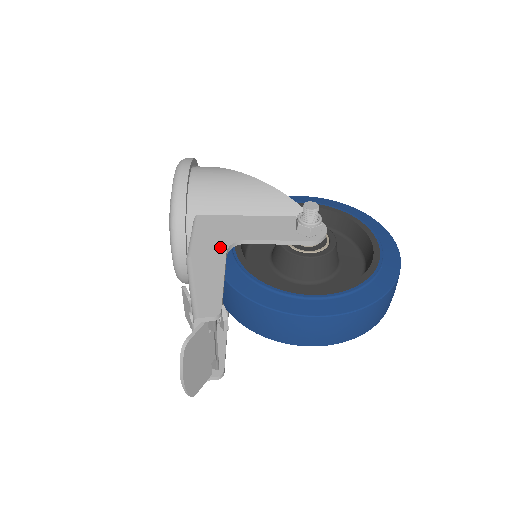
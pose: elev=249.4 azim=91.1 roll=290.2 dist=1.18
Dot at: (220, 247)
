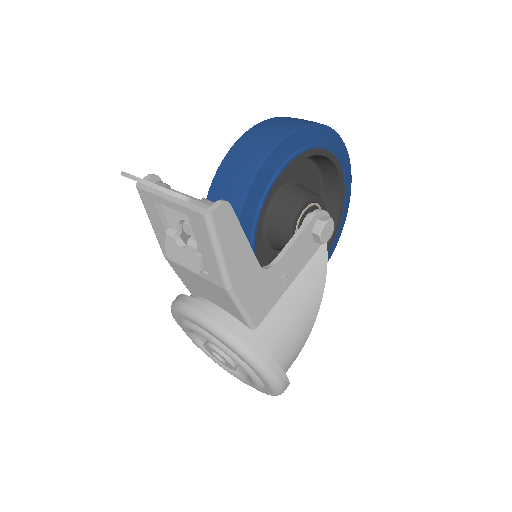
Dot at: occluded
